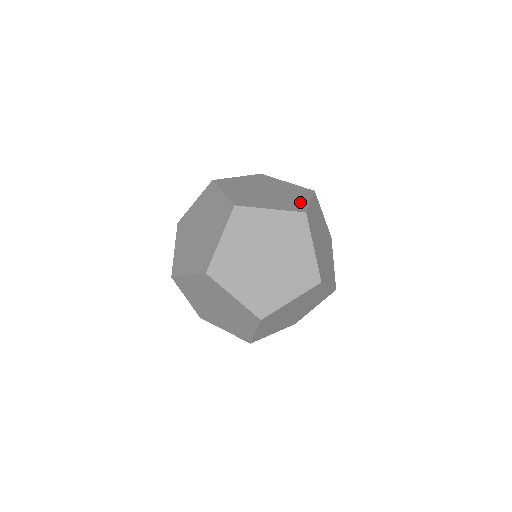
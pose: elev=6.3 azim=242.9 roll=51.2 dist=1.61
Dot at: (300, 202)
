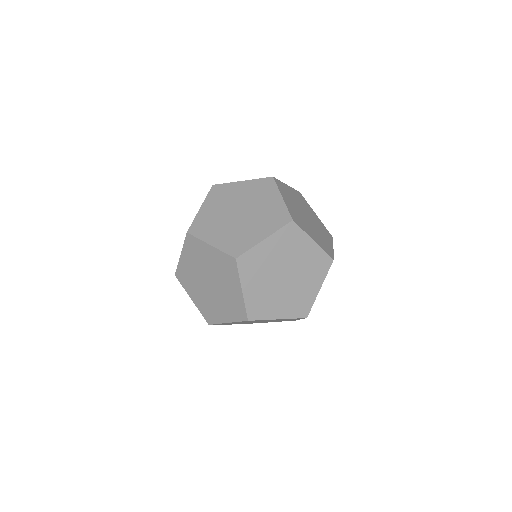
Dot at: (250, 239)
